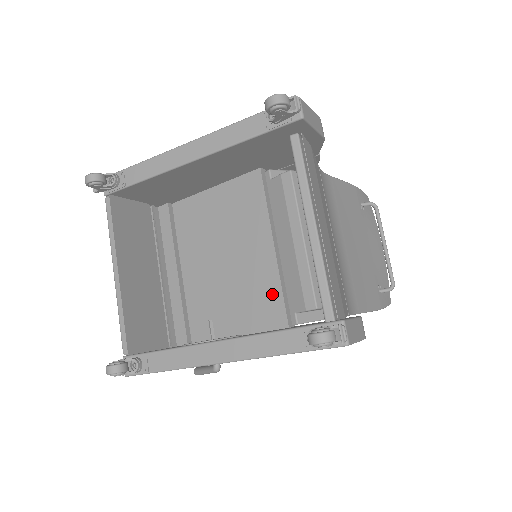
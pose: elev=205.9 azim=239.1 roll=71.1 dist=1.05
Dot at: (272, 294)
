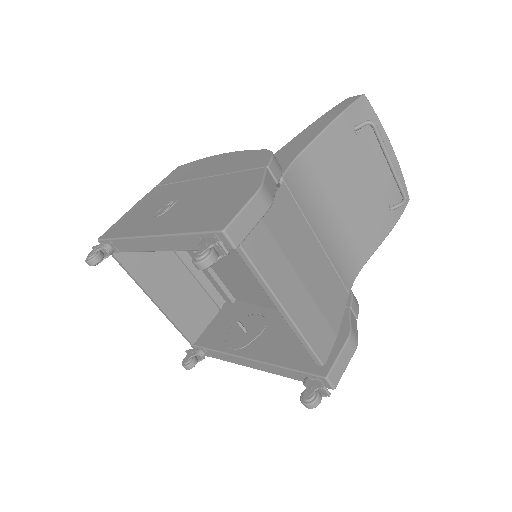
Dot at: occluded
